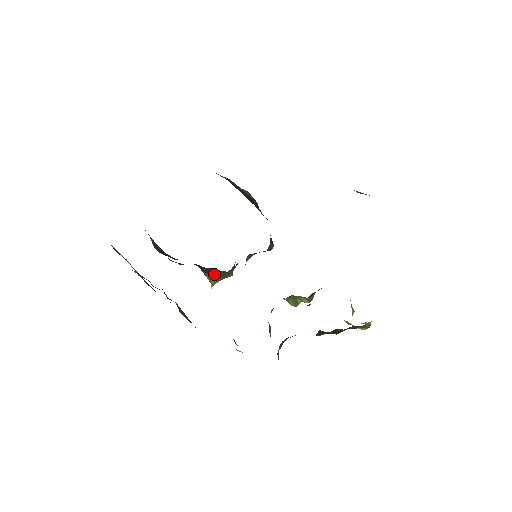
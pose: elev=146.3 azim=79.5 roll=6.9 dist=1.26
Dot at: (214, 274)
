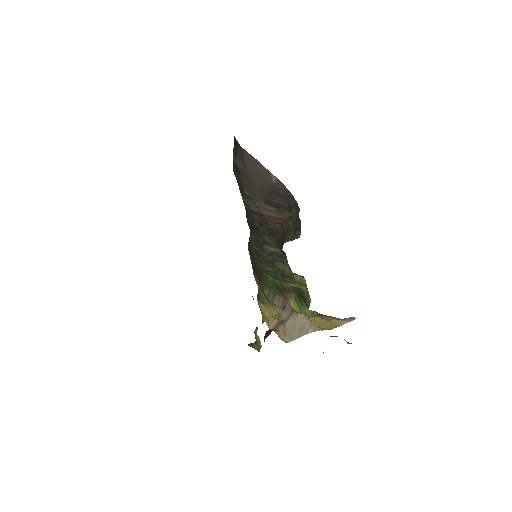
Dot at: occluded
